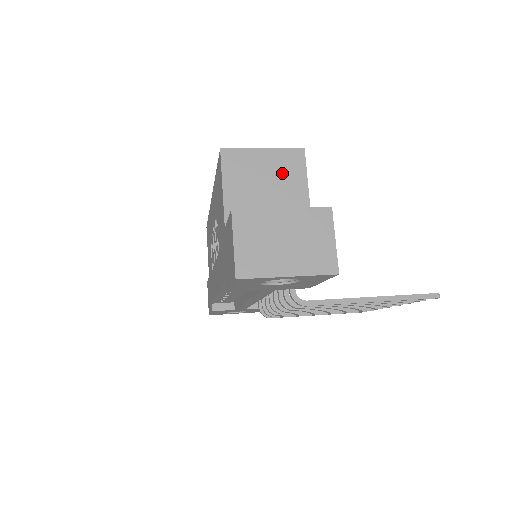
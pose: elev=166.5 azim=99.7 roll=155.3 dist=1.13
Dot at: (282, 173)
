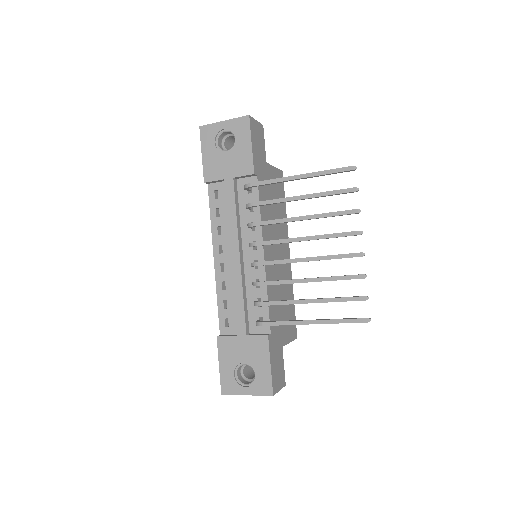
Dot at: occluded
